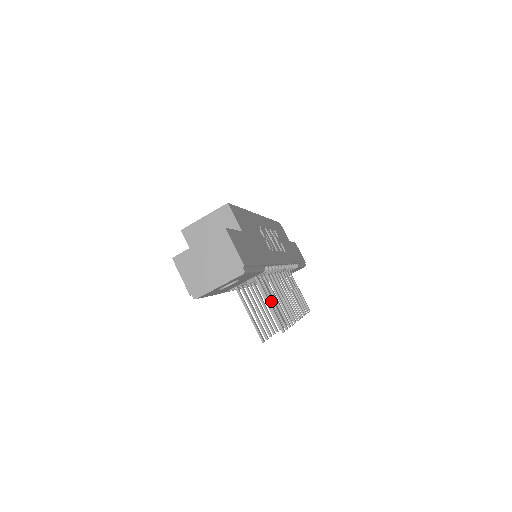
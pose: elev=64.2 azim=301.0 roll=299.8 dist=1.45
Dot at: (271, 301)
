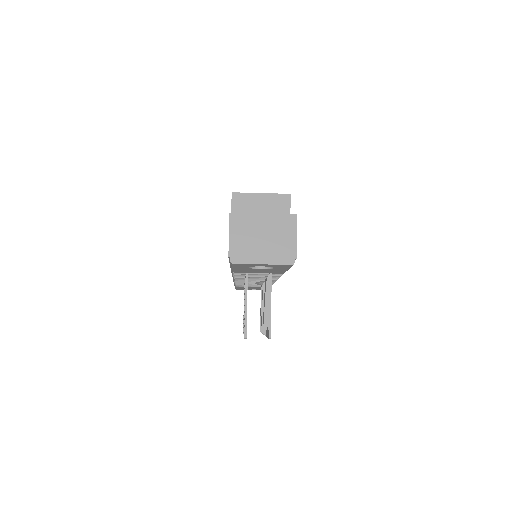
Dot at: (268, 304)
